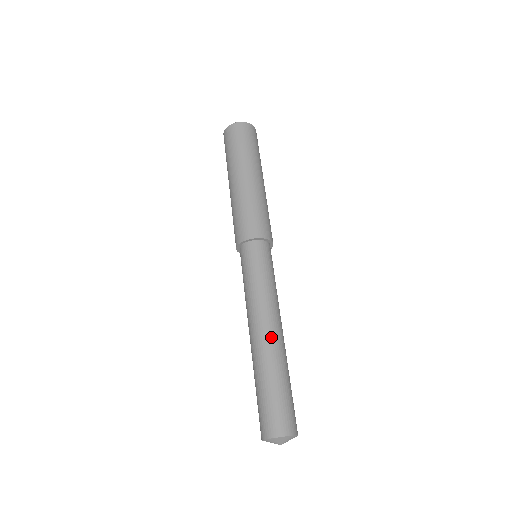
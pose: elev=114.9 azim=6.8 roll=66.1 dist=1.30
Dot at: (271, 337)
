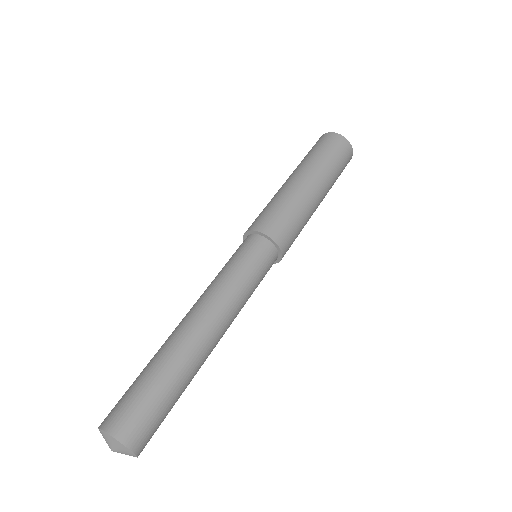
Dot at: (184, 326)
